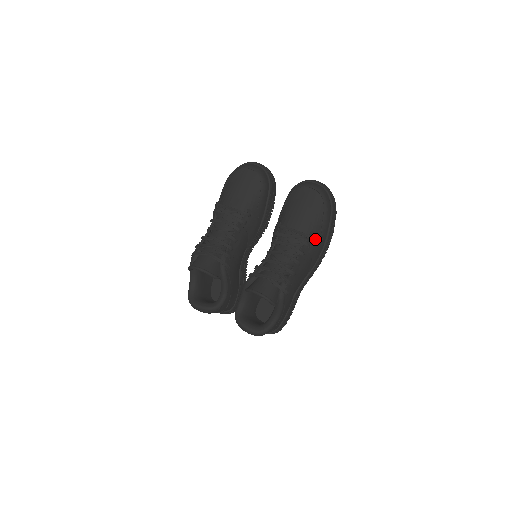
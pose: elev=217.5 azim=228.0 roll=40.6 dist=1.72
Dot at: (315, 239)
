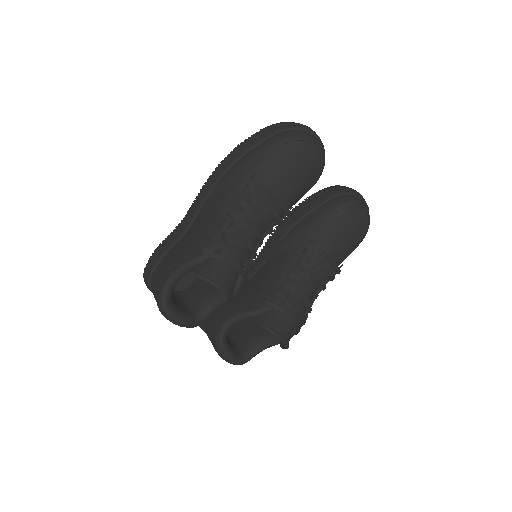
Dot at: occluded
